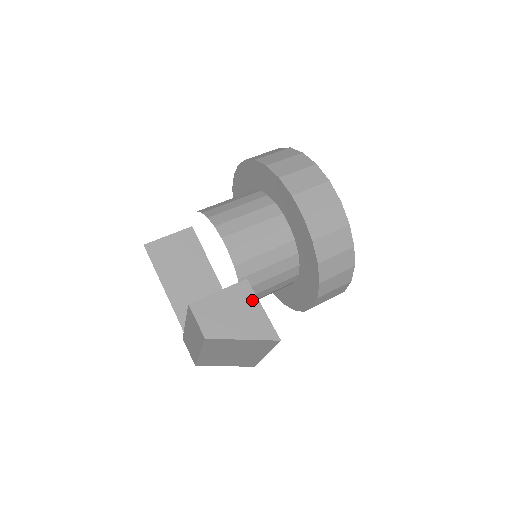
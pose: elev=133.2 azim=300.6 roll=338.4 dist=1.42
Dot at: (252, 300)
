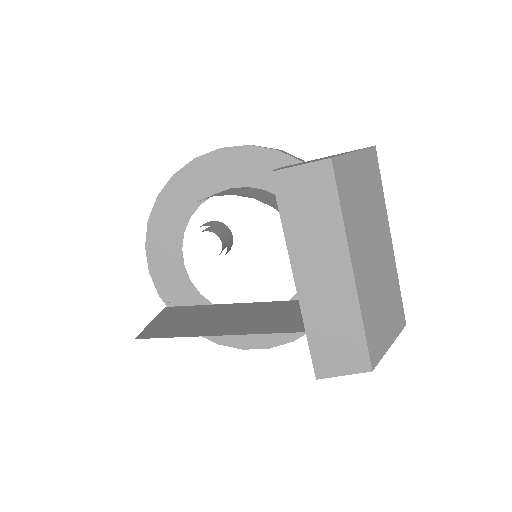
Dot at: occluded
